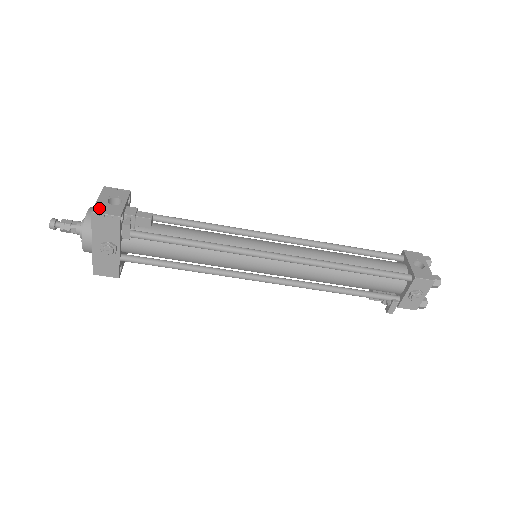
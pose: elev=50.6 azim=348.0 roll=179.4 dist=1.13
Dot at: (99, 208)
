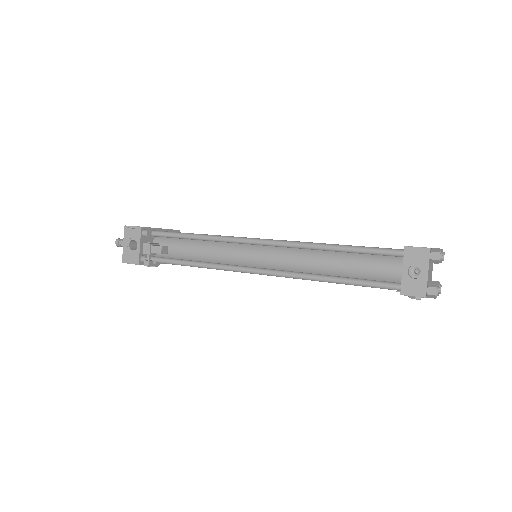
Dot at: (125, 257)
